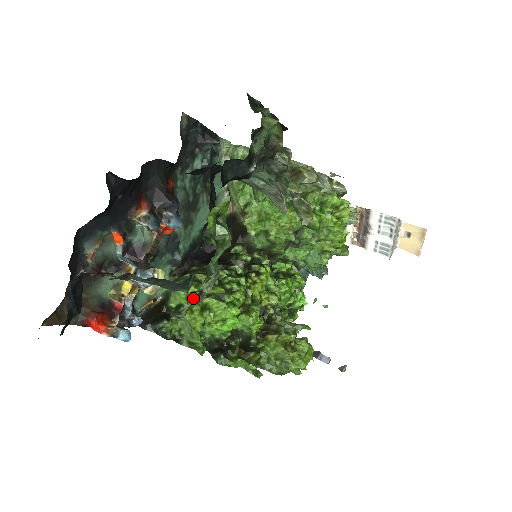
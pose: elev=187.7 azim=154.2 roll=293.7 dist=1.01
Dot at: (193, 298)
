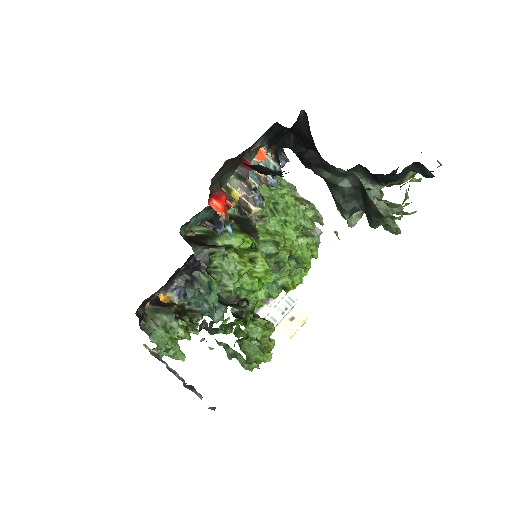
Dot at: (402, 215)
